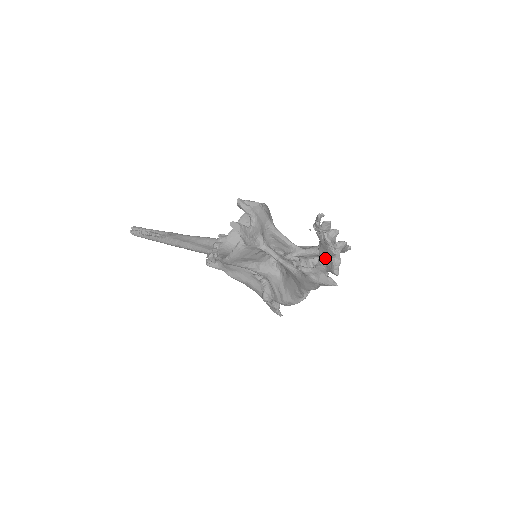
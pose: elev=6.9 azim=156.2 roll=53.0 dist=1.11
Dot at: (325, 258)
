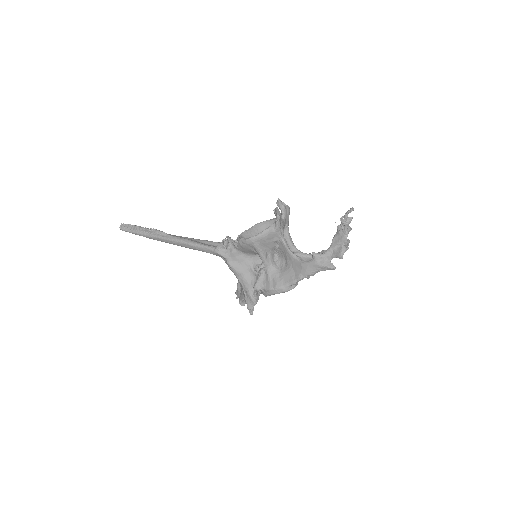
Dot at: (336, 246)
